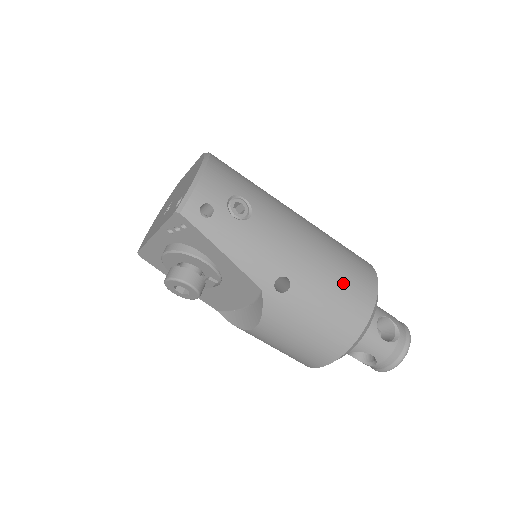
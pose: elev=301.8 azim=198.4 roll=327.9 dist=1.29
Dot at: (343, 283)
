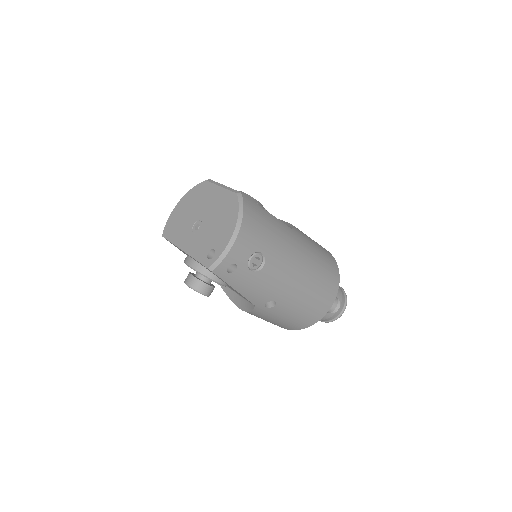
Dot at: (313, 300)
